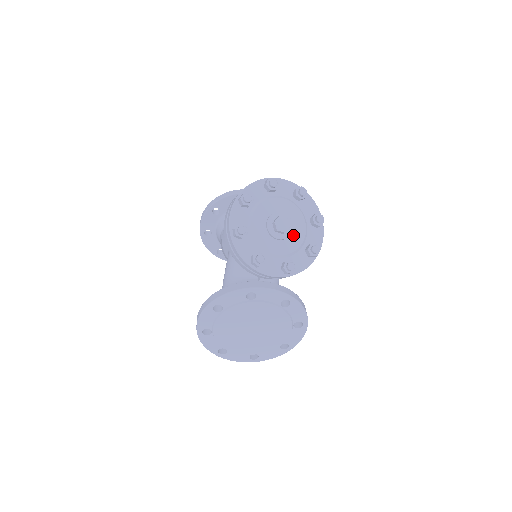
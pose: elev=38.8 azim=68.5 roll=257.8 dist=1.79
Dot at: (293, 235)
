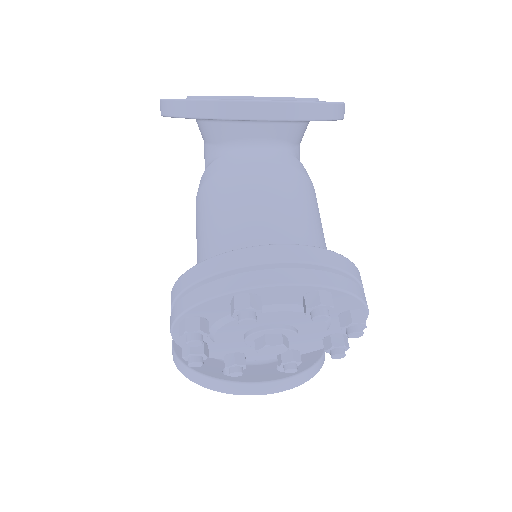
Dot at: (299, 337)
